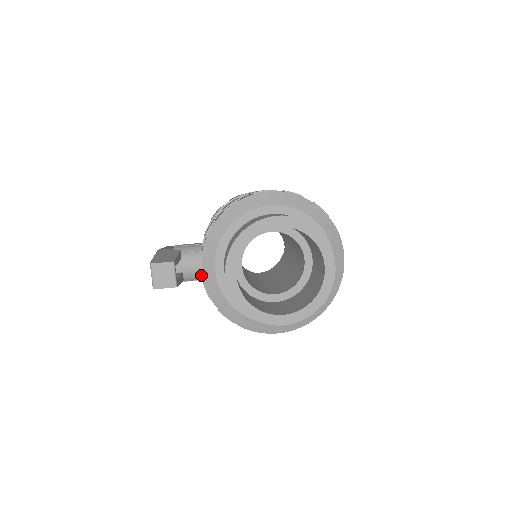
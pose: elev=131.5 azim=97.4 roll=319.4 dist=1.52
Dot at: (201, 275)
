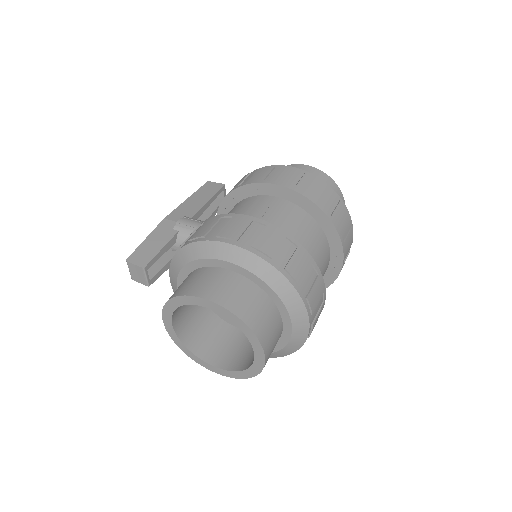
Dot at: occluded
